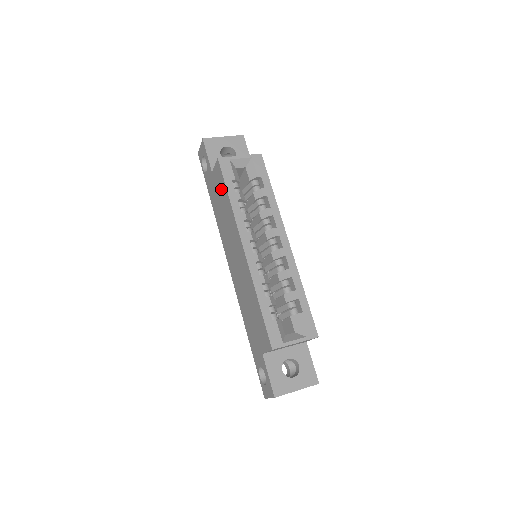
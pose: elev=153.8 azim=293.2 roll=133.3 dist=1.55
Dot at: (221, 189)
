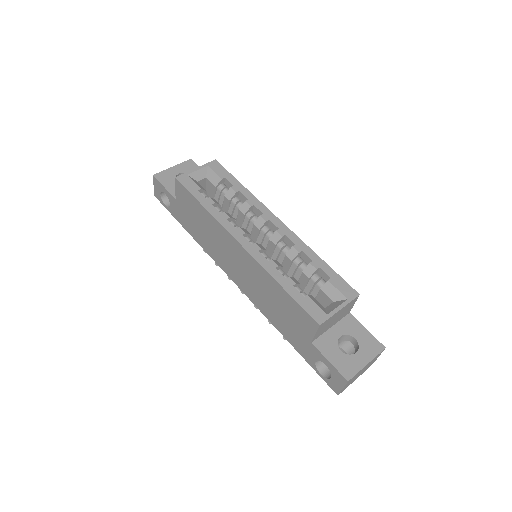
Dot at: (191, 206)
